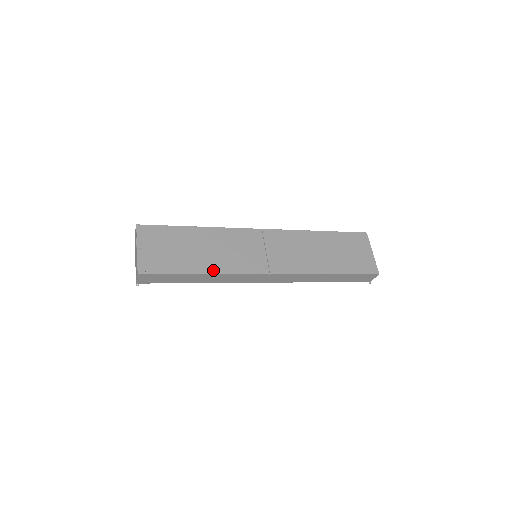
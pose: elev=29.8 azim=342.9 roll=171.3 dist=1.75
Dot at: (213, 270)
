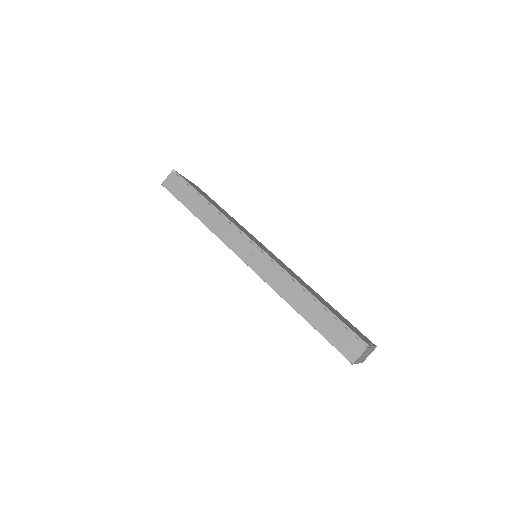
Dot at: occluded
